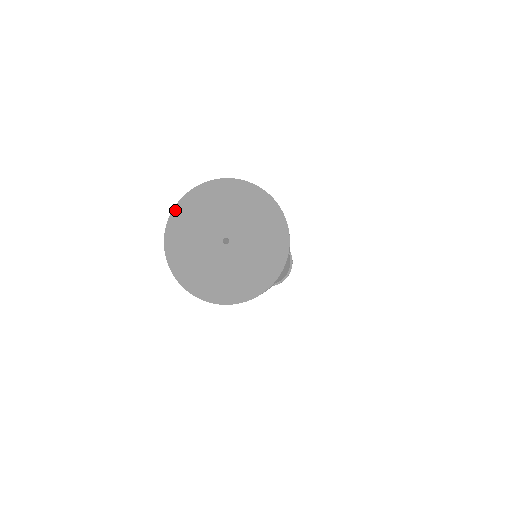
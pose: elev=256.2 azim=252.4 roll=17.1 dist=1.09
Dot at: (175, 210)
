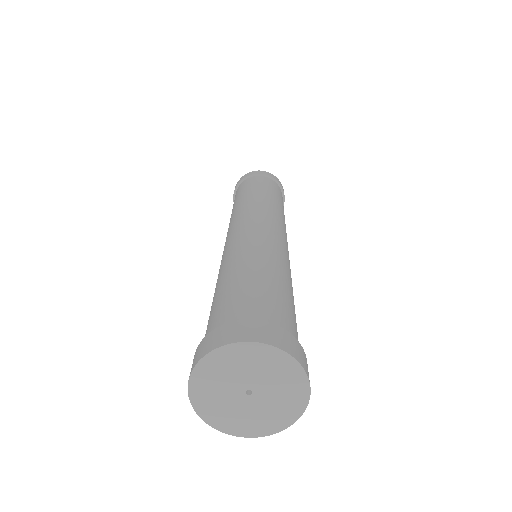
Dot at: (203, 360)
